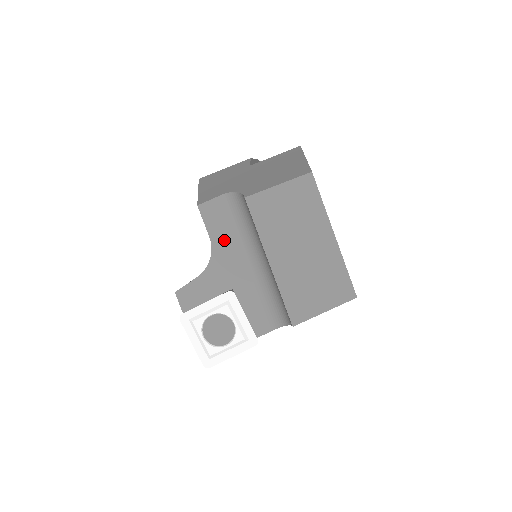
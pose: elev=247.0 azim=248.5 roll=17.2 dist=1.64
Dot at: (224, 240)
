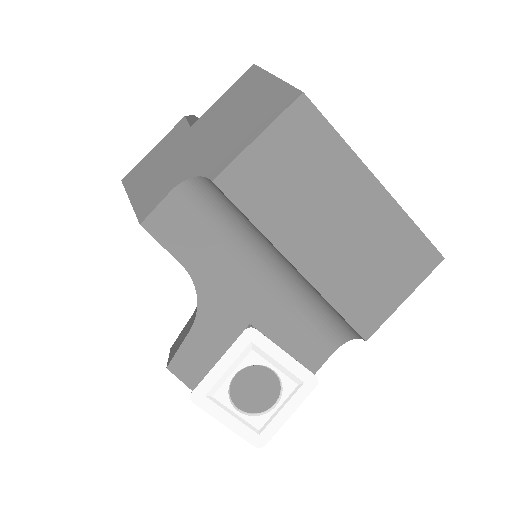
Dot at: (205, 259)
